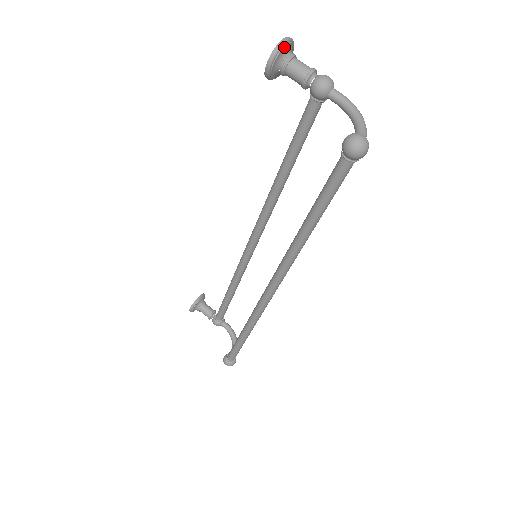
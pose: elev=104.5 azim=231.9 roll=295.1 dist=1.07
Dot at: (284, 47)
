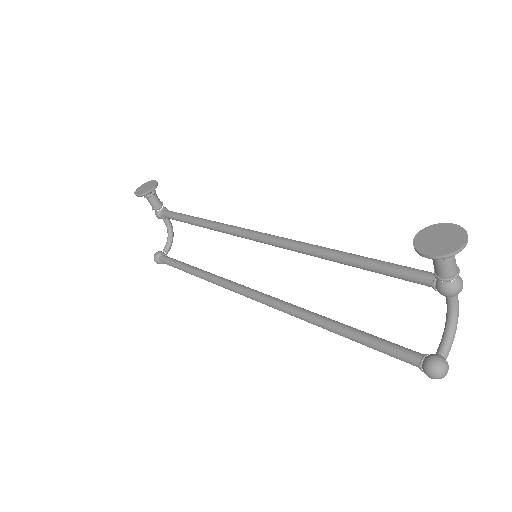
Dot at: (457, 253)
